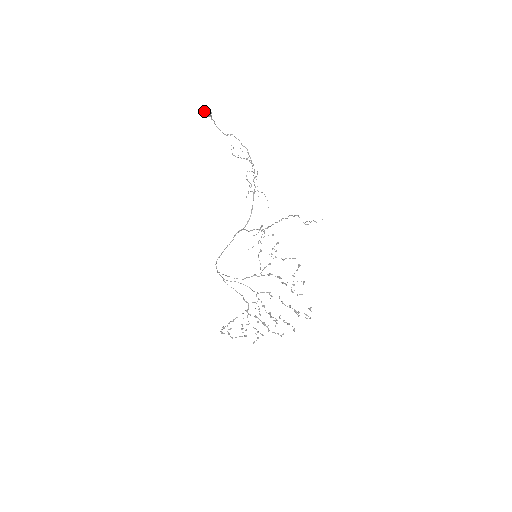
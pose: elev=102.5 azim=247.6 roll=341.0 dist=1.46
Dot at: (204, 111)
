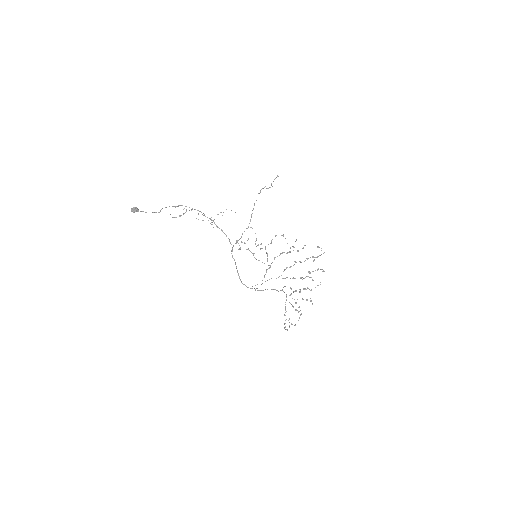
Dot at: (132, 211)
